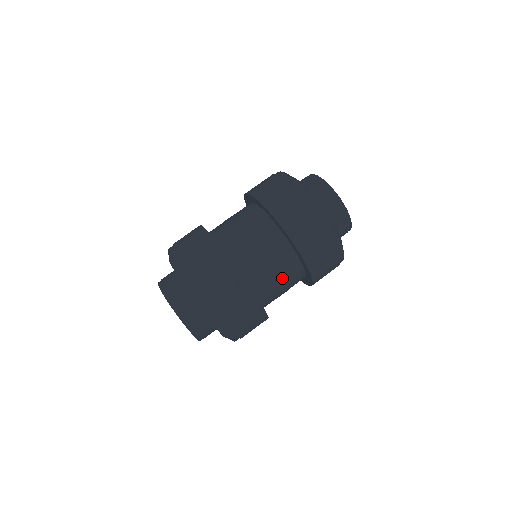
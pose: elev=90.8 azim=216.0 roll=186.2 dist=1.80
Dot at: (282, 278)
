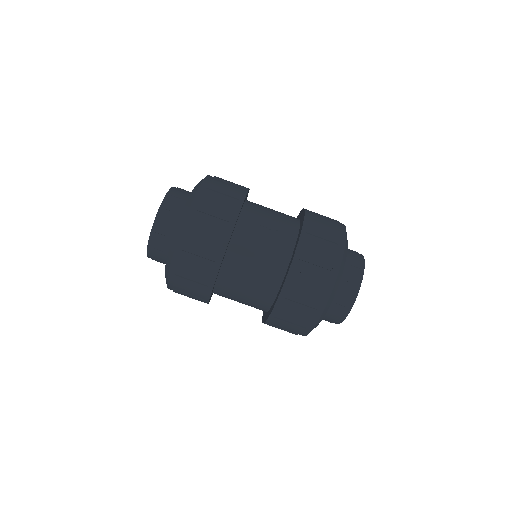
Dot at: occluded
